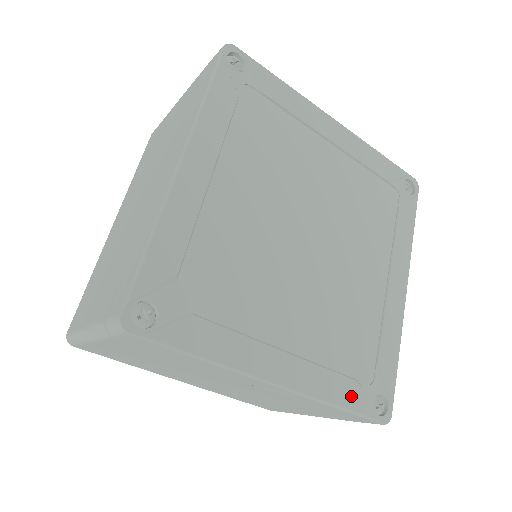
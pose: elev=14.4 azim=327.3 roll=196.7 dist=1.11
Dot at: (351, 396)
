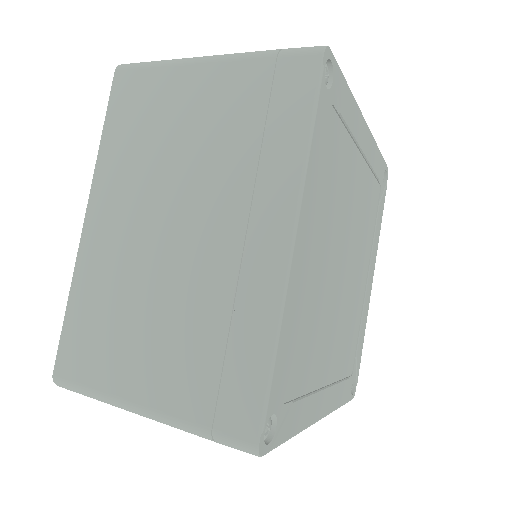
Dot at: (346, 393)
